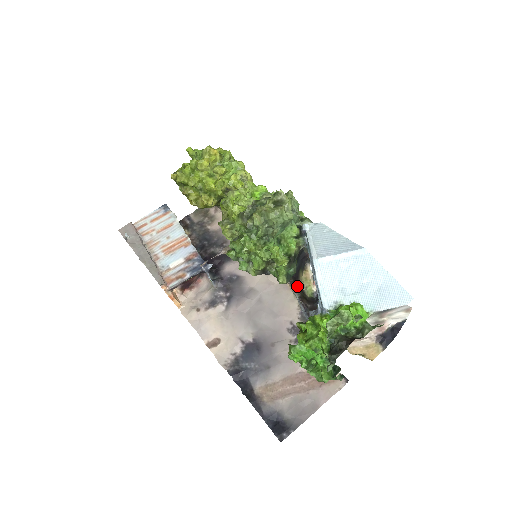
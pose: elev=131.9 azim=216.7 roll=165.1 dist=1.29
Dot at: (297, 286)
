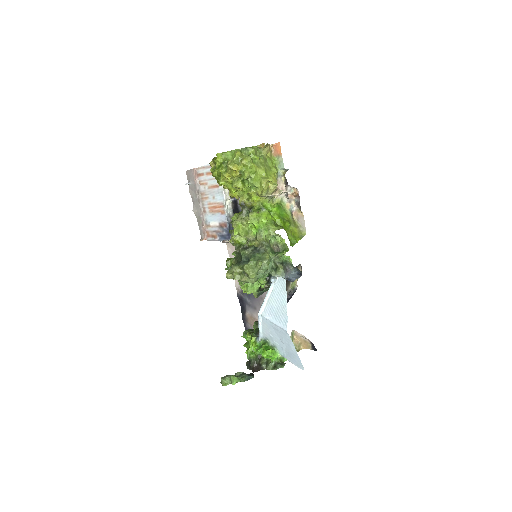
Dot at: occluded
